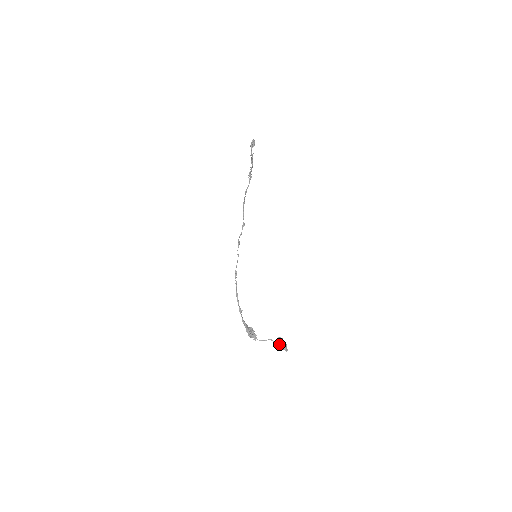
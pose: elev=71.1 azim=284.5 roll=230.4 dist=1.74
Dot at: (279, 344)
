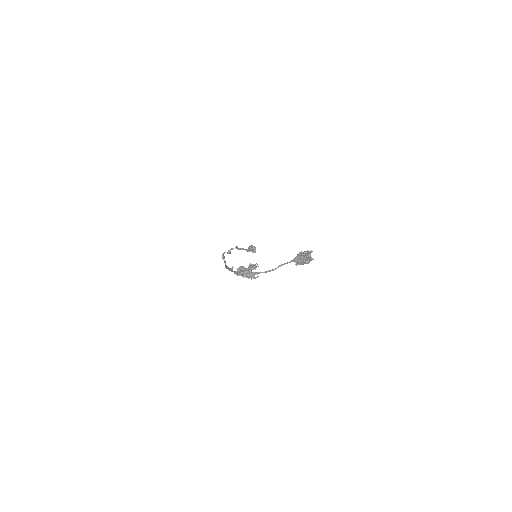
Dot at: (296, 256)
